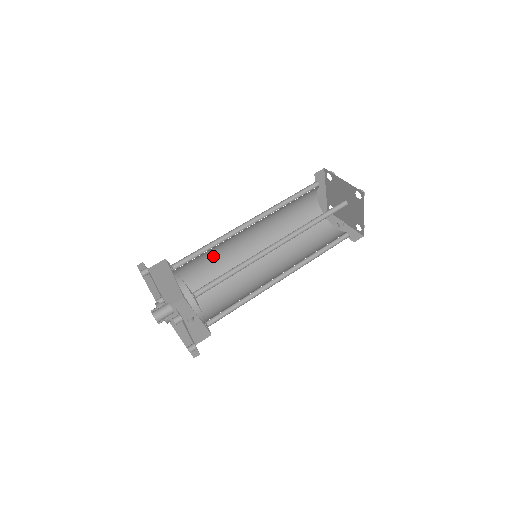
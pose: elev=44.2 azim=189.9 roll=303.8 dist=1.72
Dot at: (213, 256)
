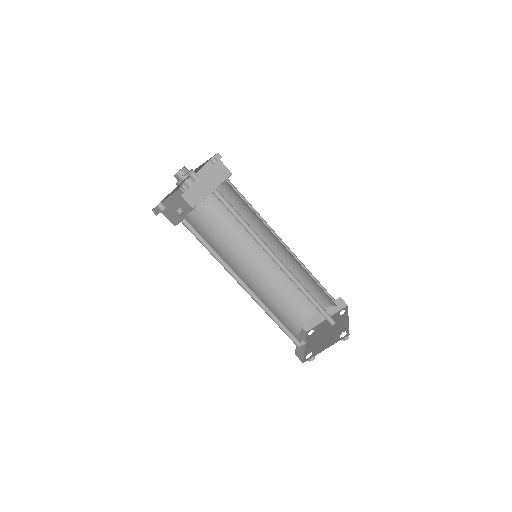
Dot at: occluded
